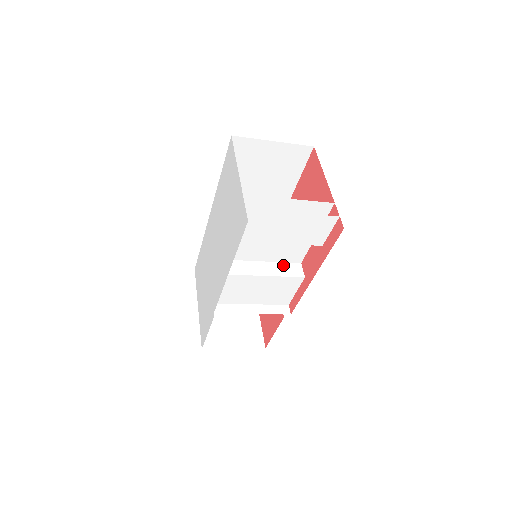
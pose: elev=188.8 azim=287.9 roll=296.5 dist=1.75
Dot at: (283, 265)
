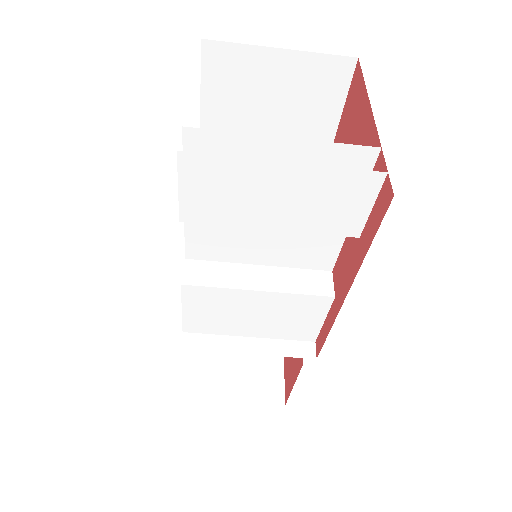
Dot at: (297, 273)
